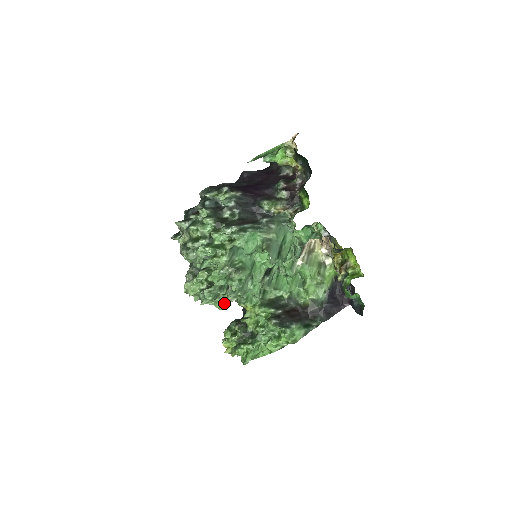
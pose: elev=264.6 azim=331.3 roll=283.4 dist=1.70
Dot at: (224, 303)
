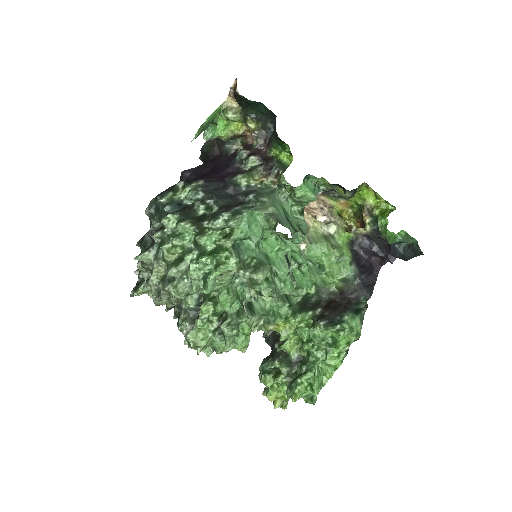
Dot at: (246, 338)
